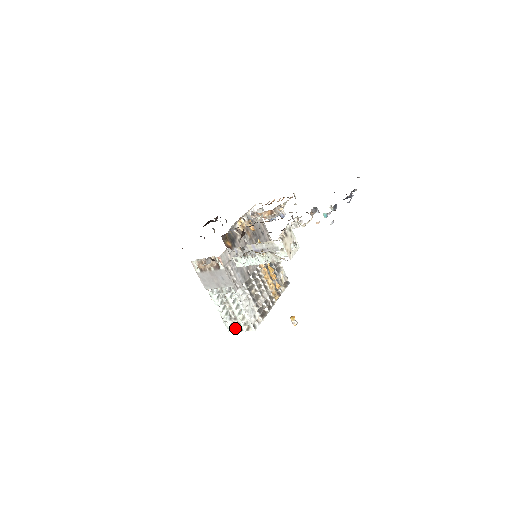
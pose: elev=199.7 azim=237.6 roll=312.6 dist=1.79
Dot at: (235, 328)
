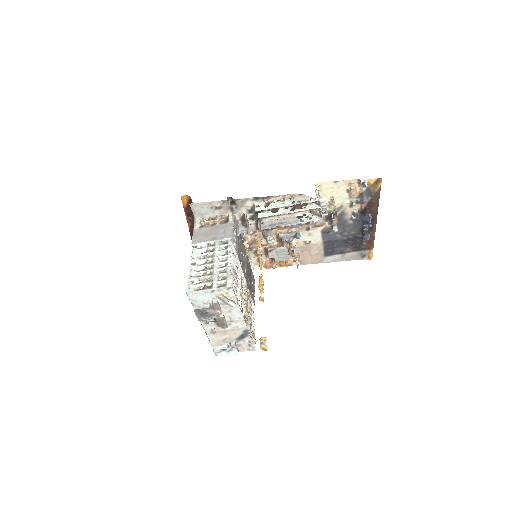
Dot at: (200, 289)
